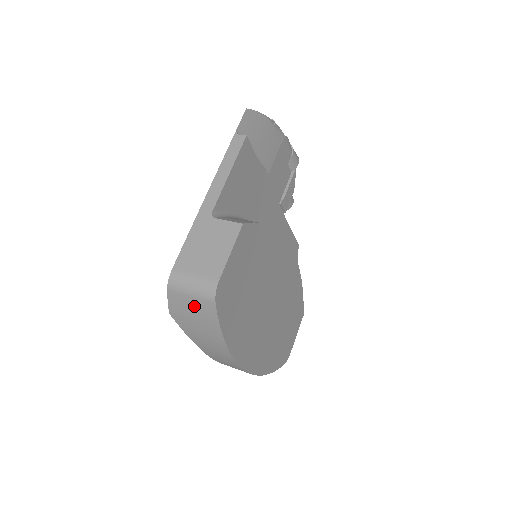
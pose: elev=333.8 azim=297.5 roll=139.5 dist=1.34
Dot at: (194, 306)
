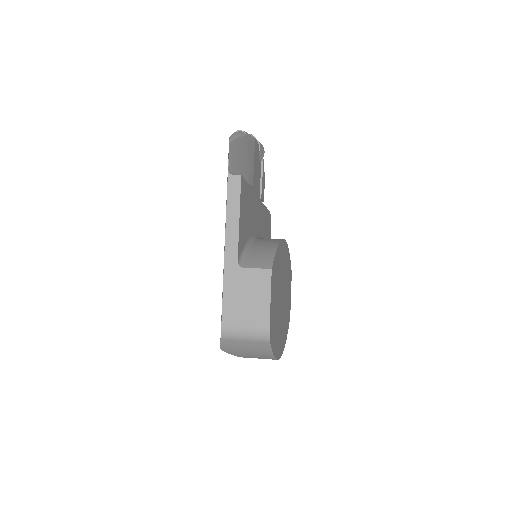
Dot at: (248, 345)
